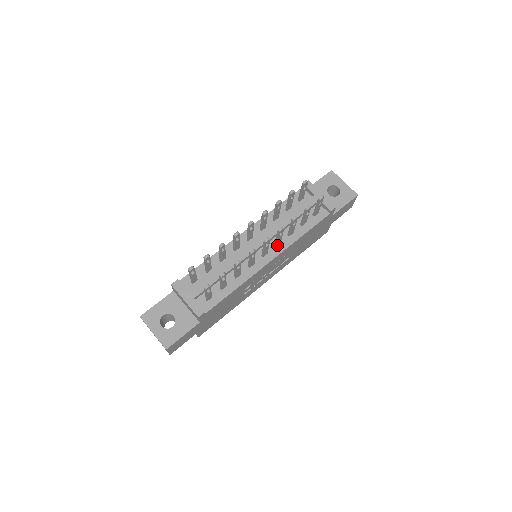
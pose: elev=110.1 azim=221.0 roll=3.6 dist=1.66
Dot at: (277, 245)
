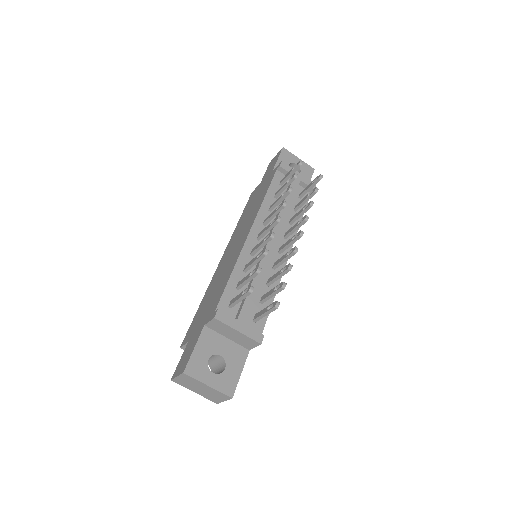
Dot at: (286, 237)
